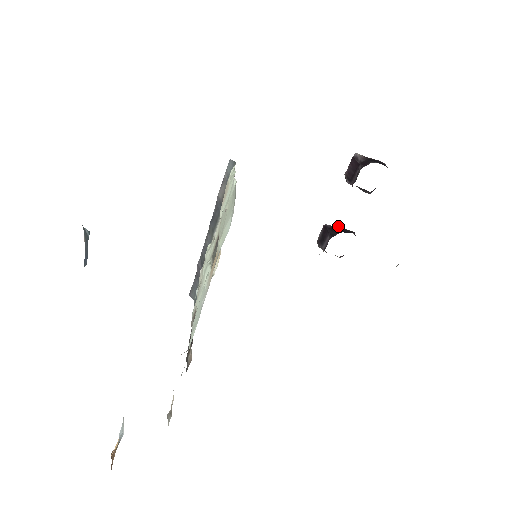
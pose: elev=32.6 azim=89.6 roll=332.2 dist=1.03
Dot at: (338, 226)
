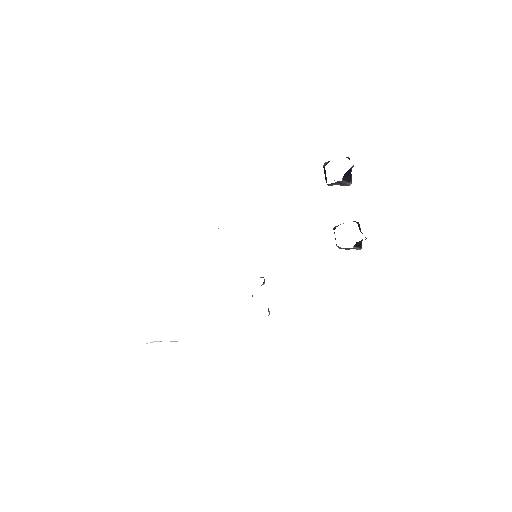
Dot at: (343, 223)
